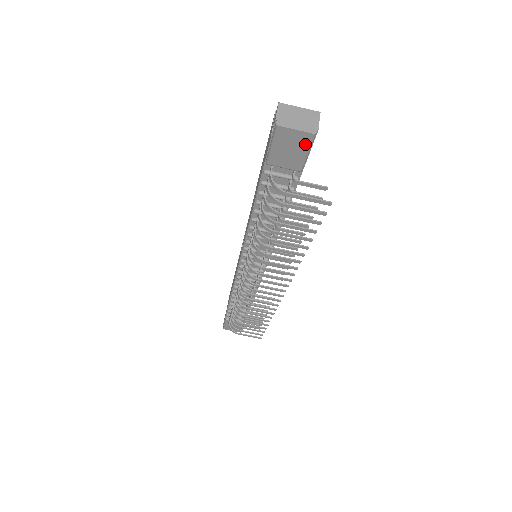
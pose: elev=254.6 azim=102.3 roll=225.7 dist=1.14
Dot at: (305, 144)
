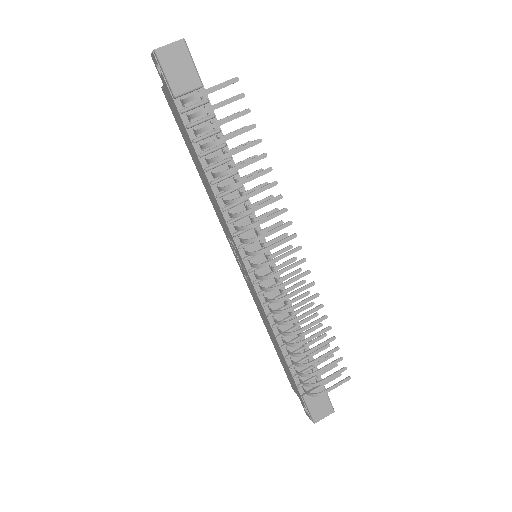
Dot at: (184, 54)
